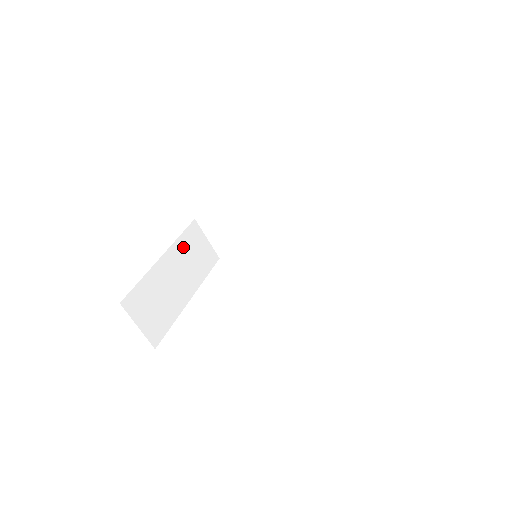
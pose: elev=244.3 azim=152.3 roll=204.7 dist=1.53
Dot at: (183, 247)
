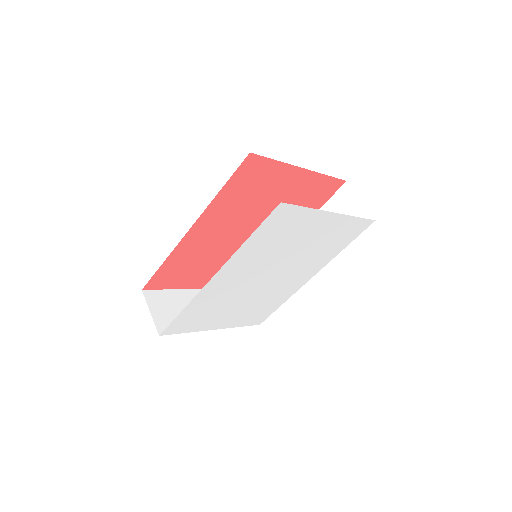
Dot at: occluded
